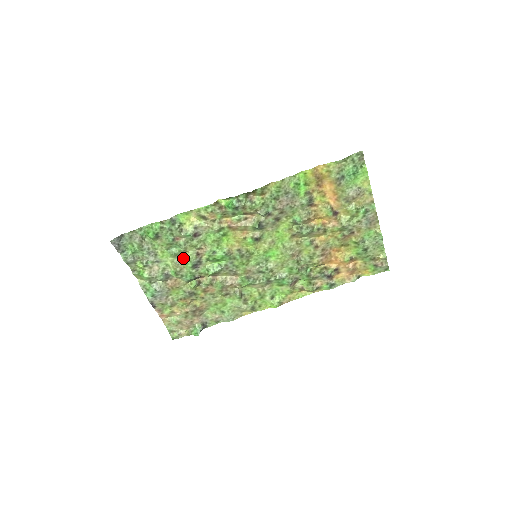
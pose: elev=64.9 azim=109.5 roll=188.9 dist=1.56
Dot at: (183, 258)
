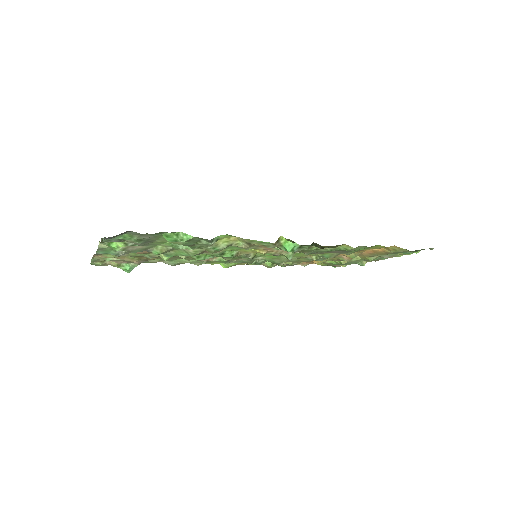
Dot at: (182, 249)
